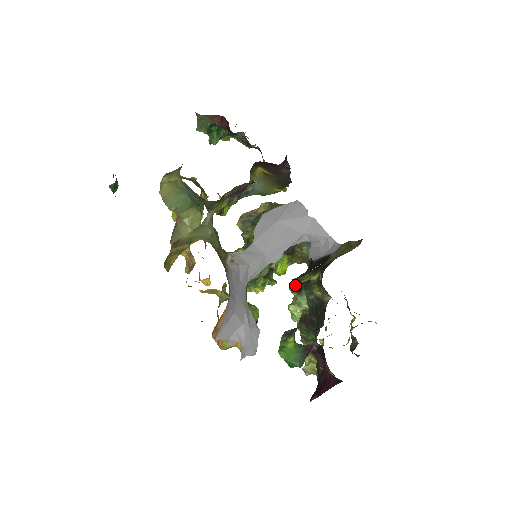
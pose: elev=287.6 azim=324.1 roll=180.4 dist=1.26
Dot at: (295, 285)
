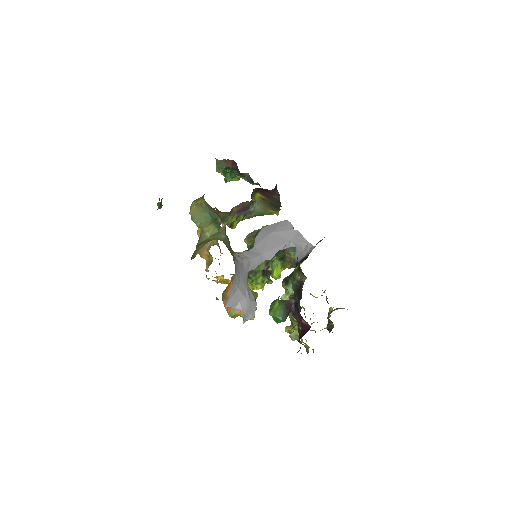
Dot at: (285, 280)
